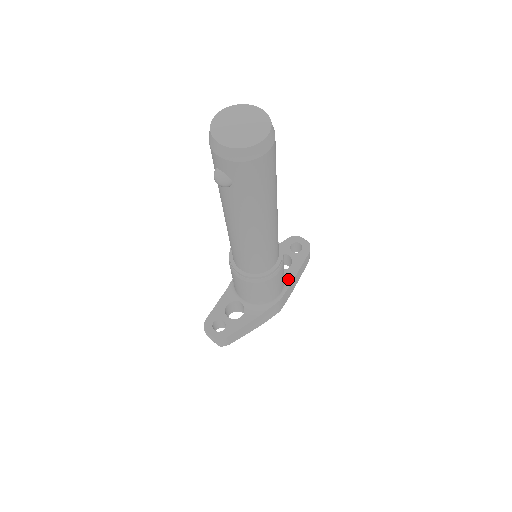
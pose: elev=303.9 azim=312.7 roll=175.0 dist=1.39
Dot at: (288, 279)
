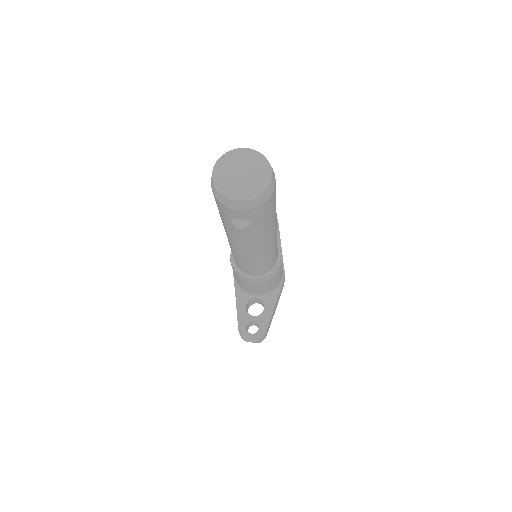
Dot at: occluded
